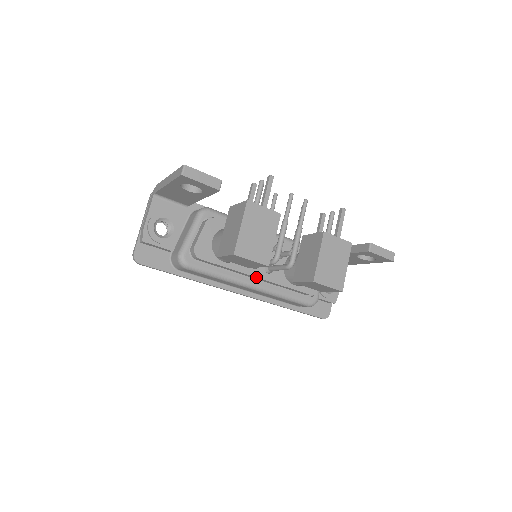
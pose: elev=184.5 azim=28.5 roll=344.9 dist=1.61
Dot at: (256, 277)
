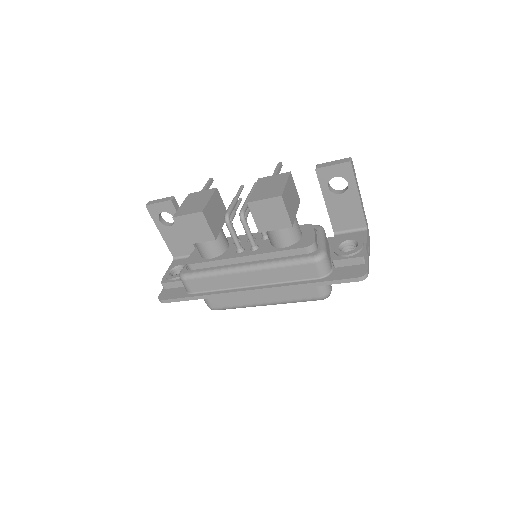
Dot at: (242, 257)
